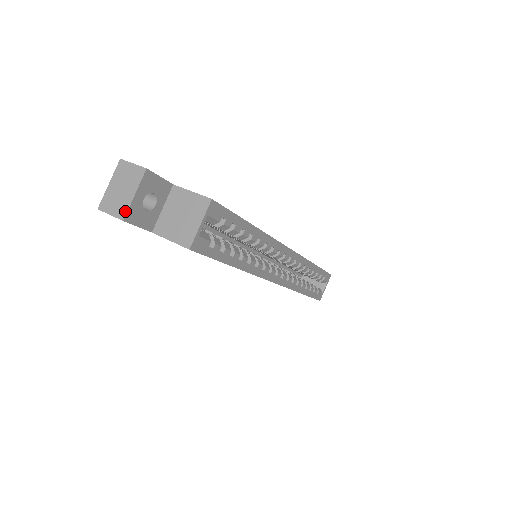
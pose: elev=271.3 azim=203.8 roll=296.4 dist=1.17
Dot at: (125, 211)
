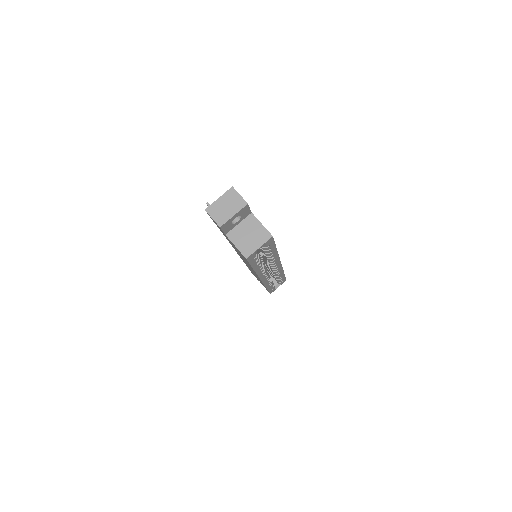
Dot at: (224, 222)
